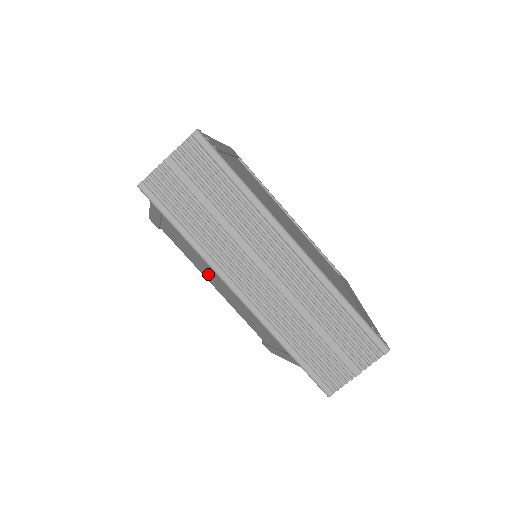
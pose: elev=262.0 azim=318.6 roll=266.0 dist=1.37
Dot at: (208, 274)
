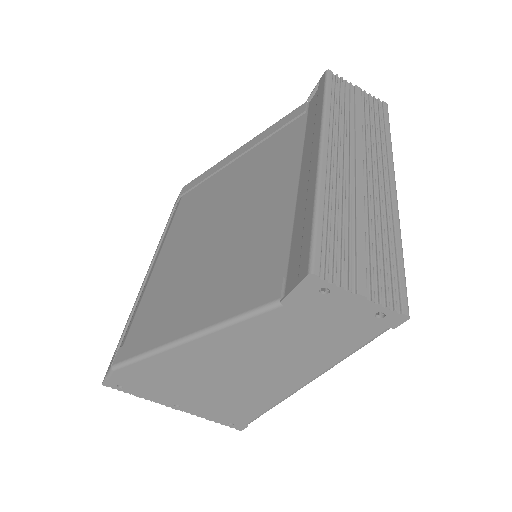
Dot at: (190, 232)
